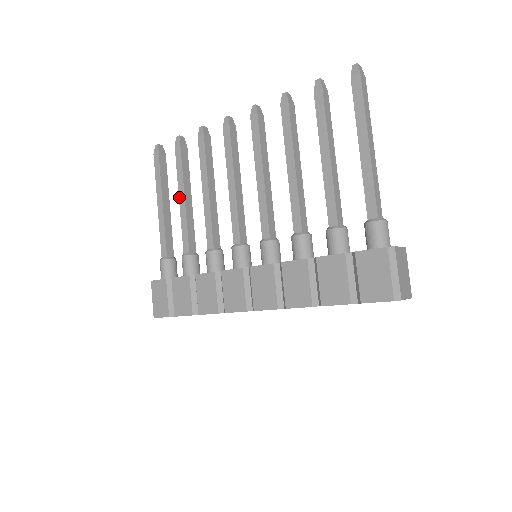
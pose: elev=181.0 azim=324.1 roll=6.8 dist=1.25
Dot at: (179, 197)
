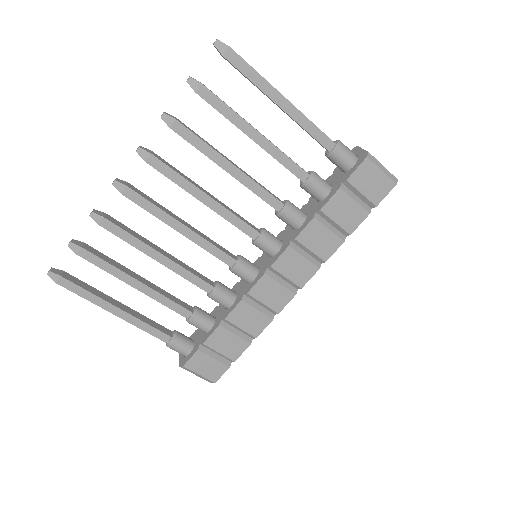
Dot at: (133, 287)
